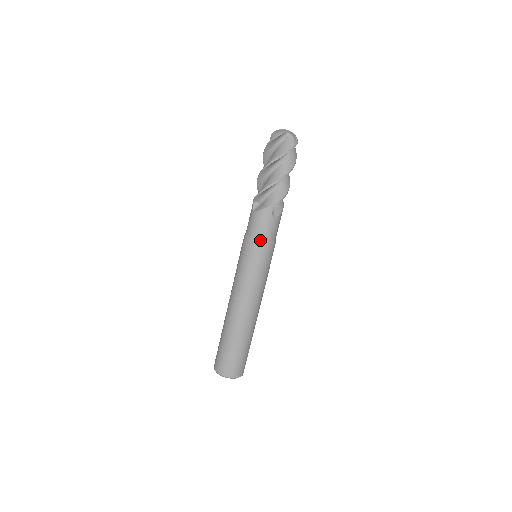
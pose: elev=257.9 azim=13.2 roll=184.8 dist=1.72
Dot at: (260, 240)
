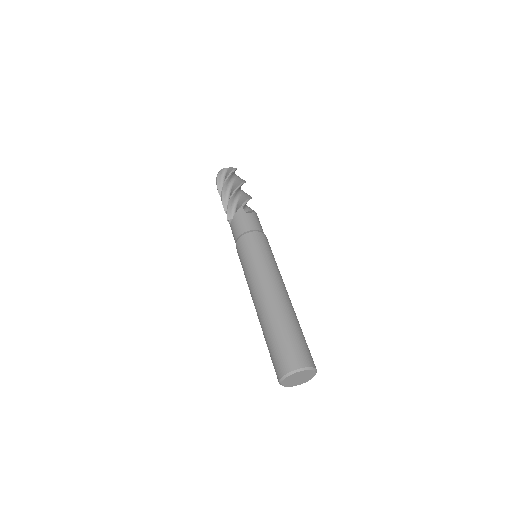
Dot at: (246, 232)
